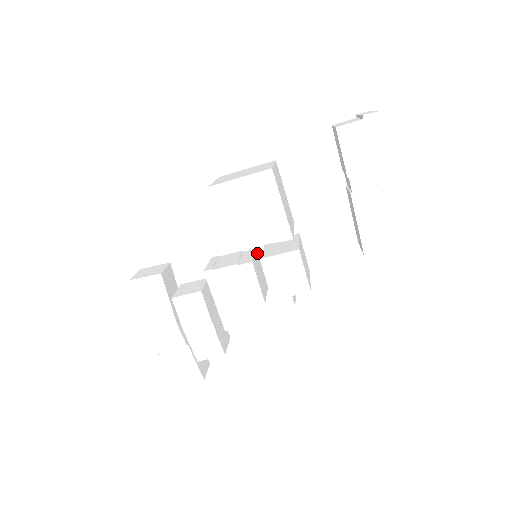
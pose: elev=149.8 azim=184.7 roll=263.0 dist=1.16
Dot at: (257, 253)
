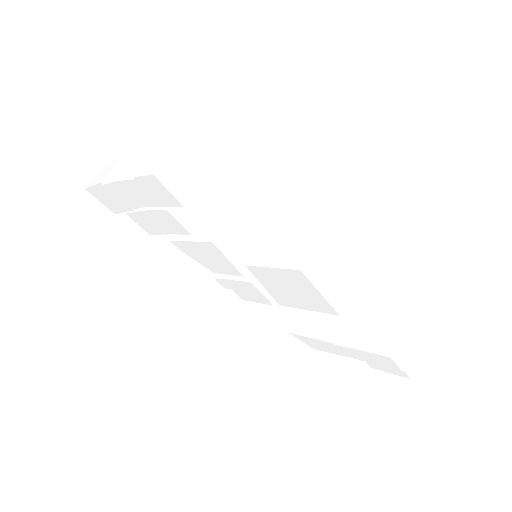
Dot at: occluded
